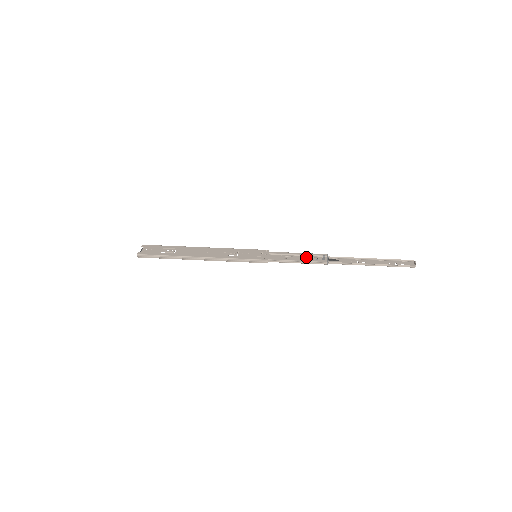
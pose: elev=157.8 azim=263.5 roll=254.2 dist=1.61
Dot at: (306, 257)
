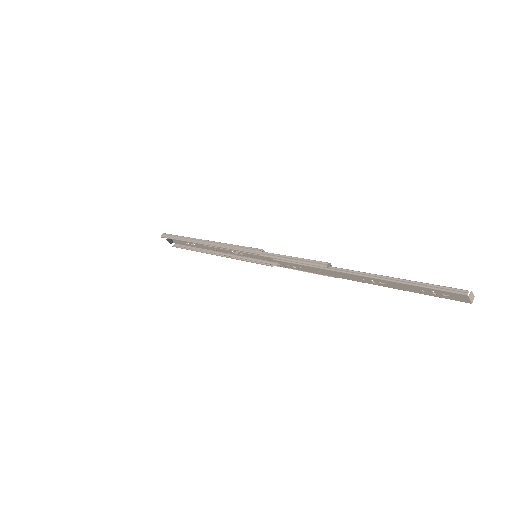
Dot at: (309, 271)
